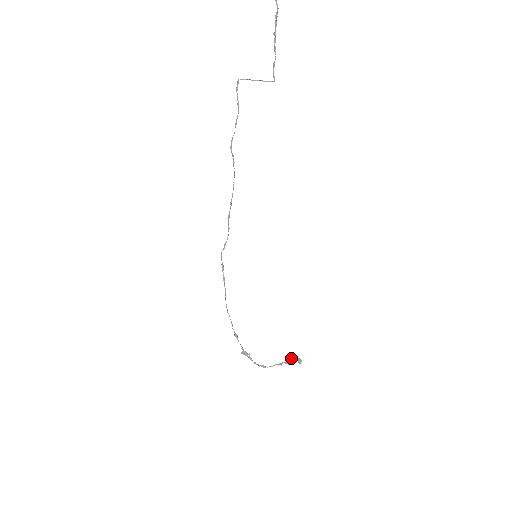
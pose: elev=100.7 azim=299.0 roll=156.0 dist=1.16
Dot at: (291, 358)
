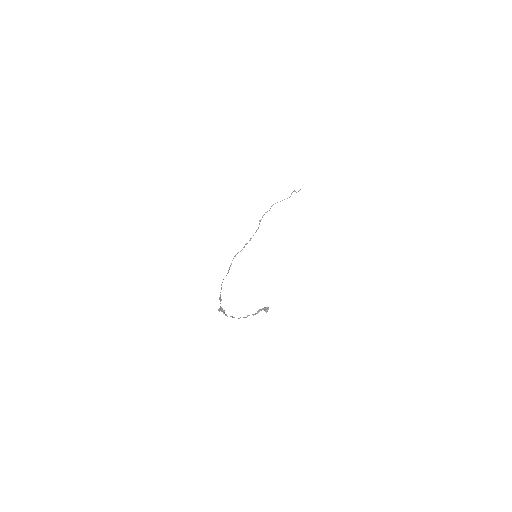
Dot at: (260, 309)
